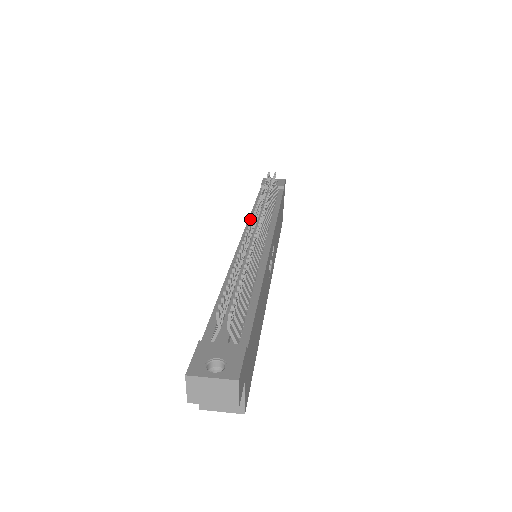
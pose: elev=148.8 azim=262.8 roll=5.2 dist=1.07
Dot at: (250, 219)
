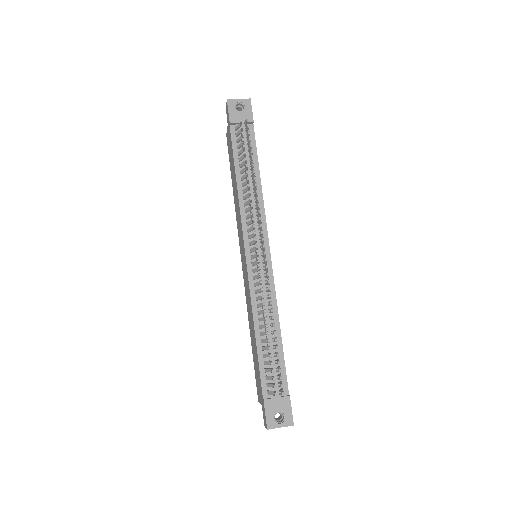
Dot at: occluded
